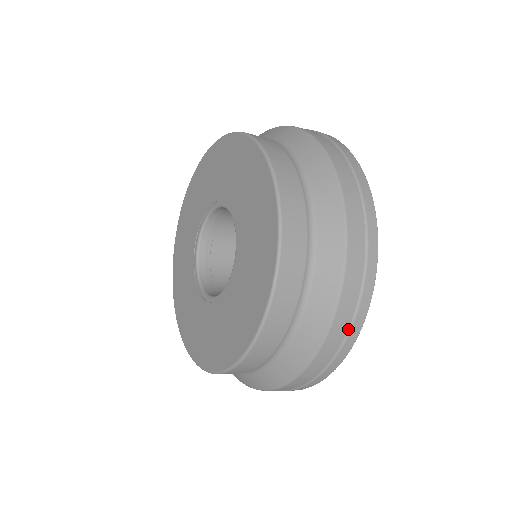
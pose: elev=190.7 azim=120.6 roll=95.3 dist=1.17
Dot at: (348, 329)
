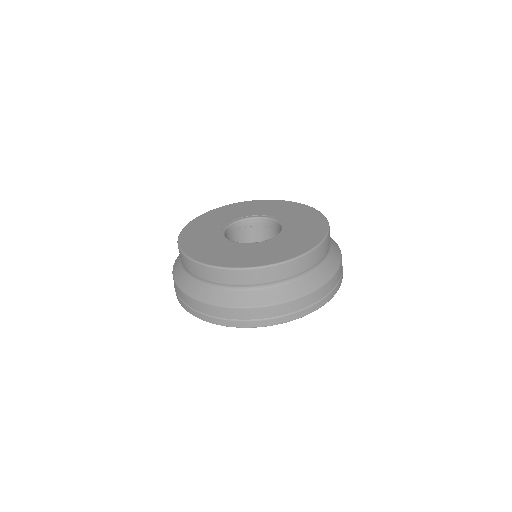
Dot at: (312, 304)
